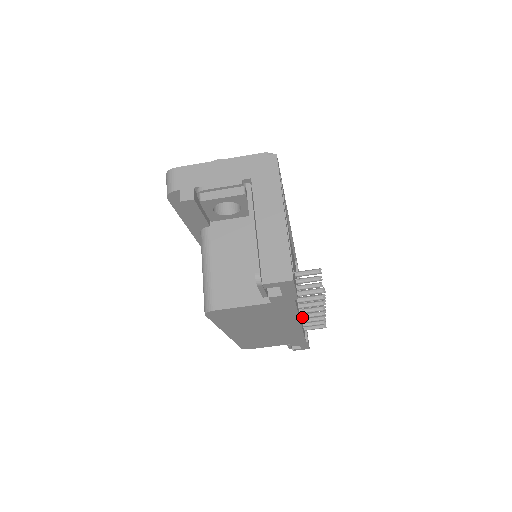
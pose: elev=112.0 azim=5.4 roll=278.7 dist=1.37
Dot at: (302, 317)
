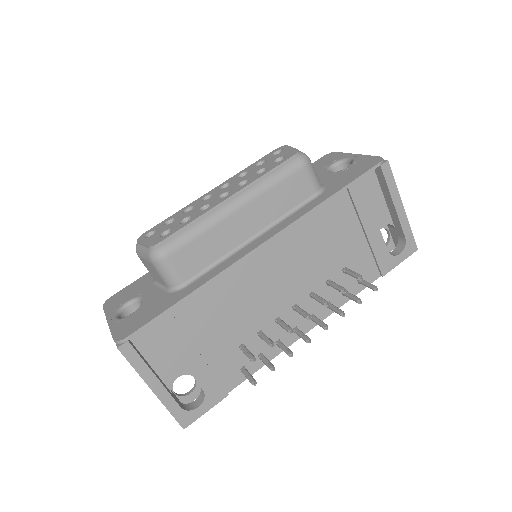
Dot at: (311, 320)
